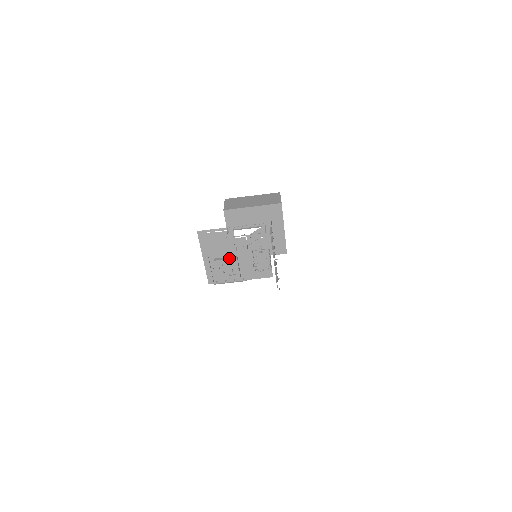
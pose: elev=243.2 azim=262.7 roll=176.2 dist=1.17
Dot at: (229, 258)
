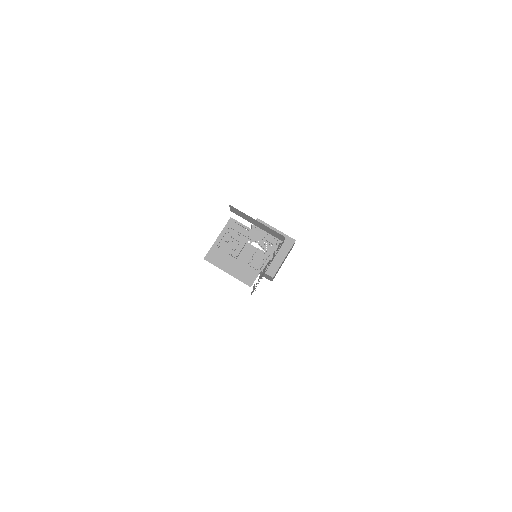
Dot at: (241, 239)
